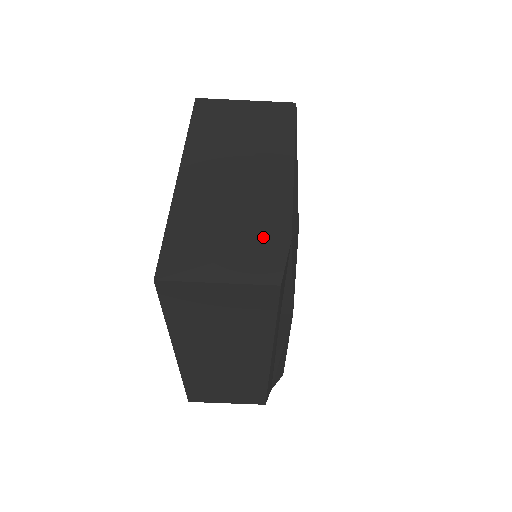
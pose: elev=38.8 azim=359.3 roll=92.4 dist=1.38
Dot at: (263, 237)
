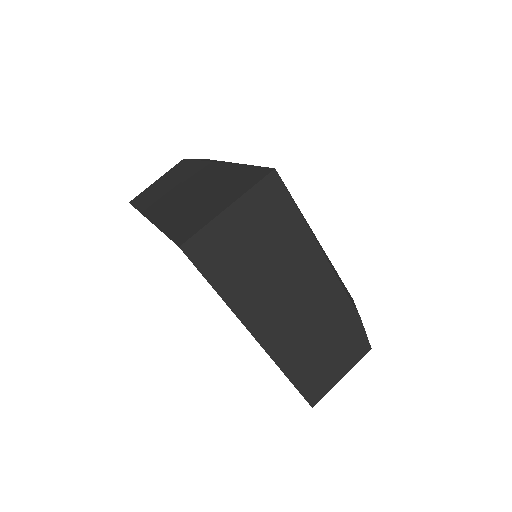
Dot at: (345, 332)
